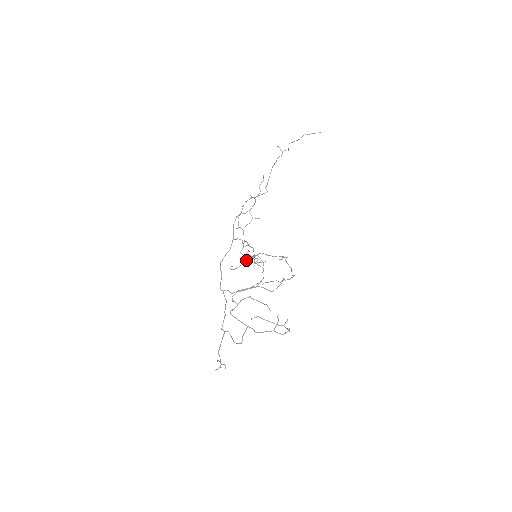
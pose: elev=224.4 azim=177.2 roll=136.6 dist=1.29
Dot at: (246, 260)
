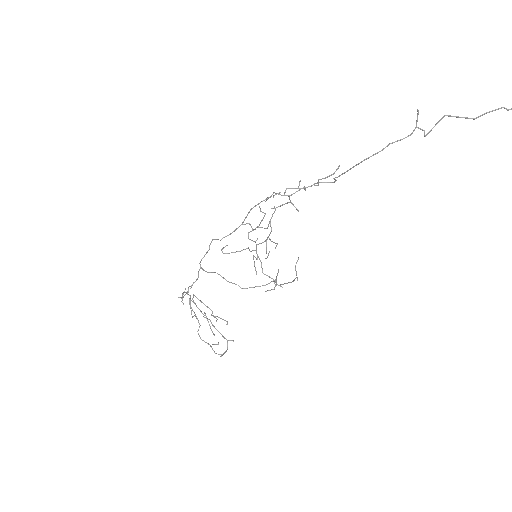
Dot at: (246, 248)
